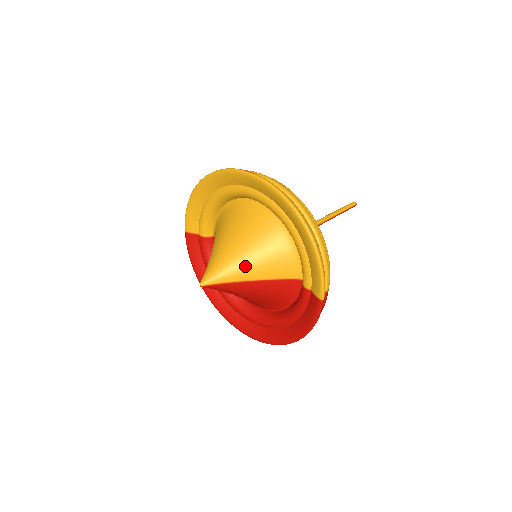
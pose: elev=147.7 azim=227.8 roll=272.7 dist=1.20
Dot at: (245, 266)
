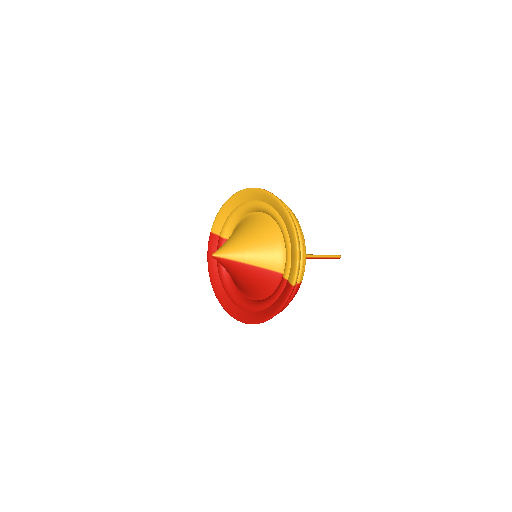
Dot at: (247, 252)
